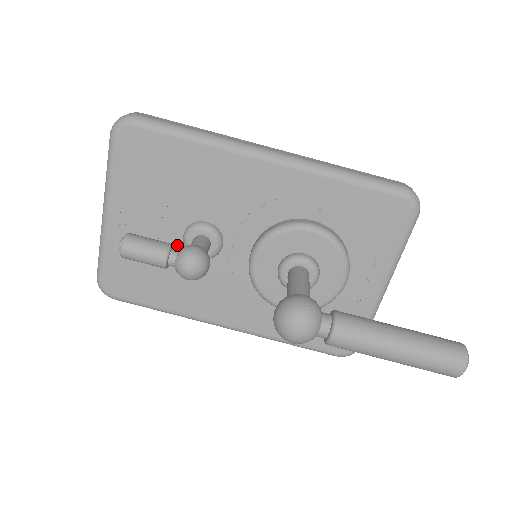
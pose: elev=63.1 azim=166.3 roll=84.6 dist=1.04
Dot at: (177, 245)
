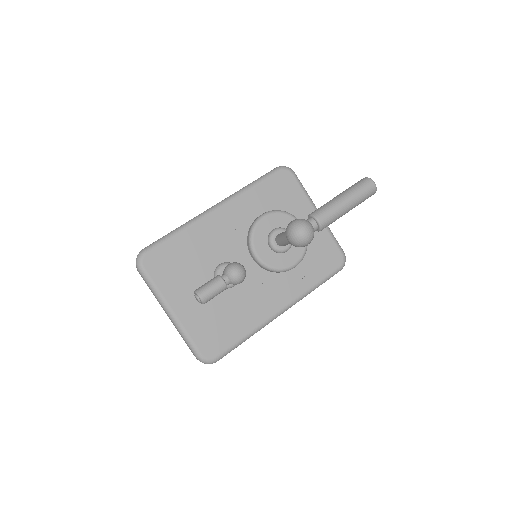
Dot at: occluded
